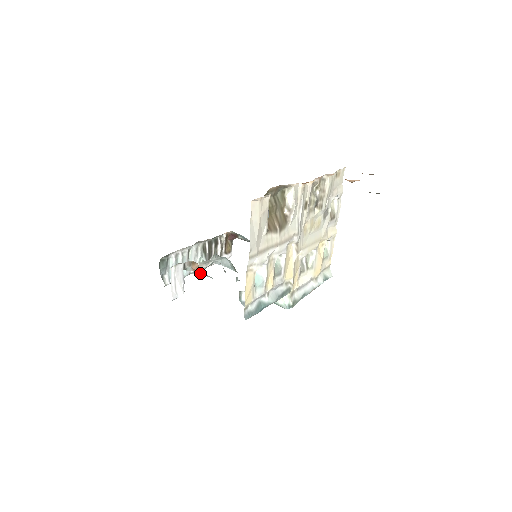
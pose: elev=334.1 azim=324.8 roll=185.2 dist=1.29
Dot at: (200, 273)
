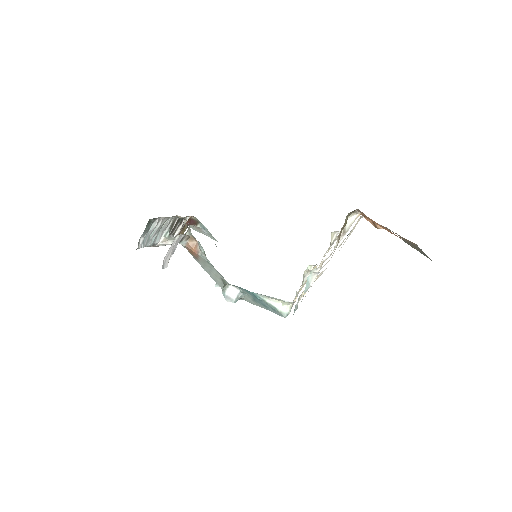
Dot at: (195, 251)
